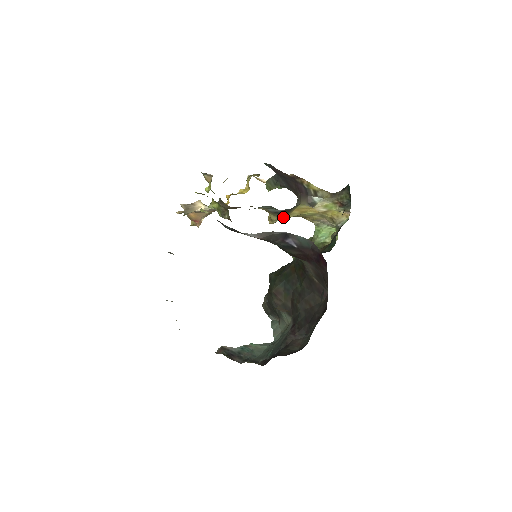
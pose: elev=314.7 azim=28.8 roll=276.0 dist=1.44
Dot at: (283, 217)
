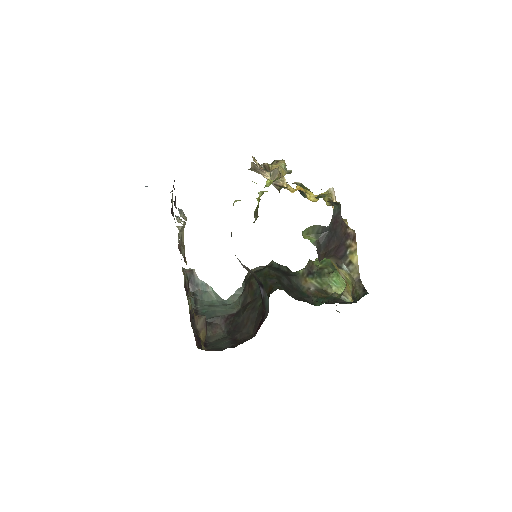
Dot at: occluded
